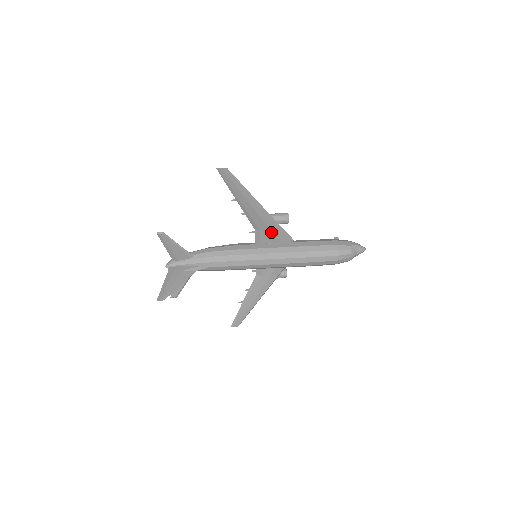
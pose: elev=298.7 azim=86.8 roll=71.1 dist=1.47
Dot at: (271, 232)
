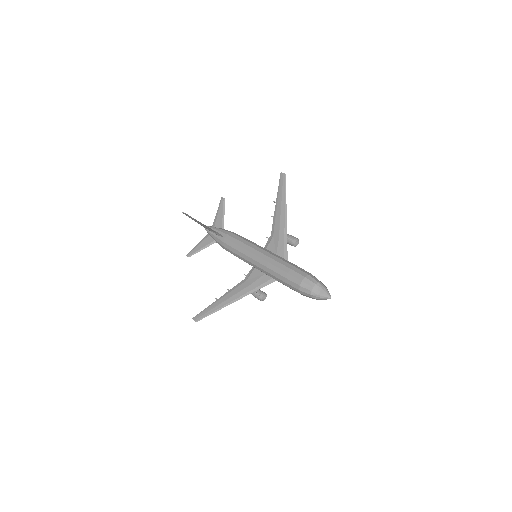
Dot at: (278, 241)
